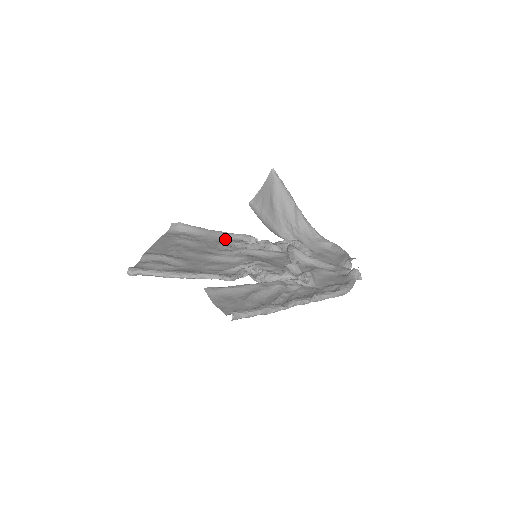
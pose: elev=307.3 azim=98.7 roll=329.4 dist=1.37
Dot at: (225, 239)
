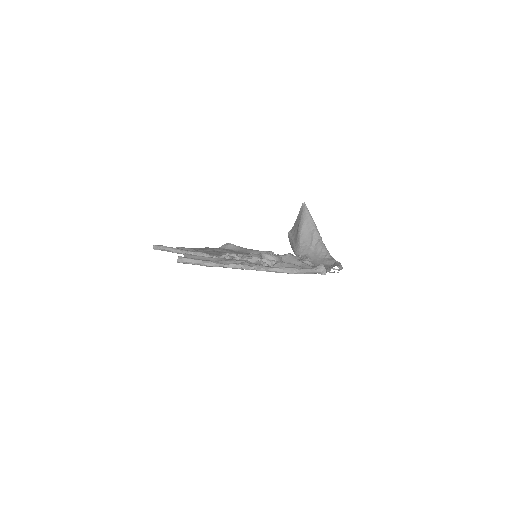
Dot at: occluded
